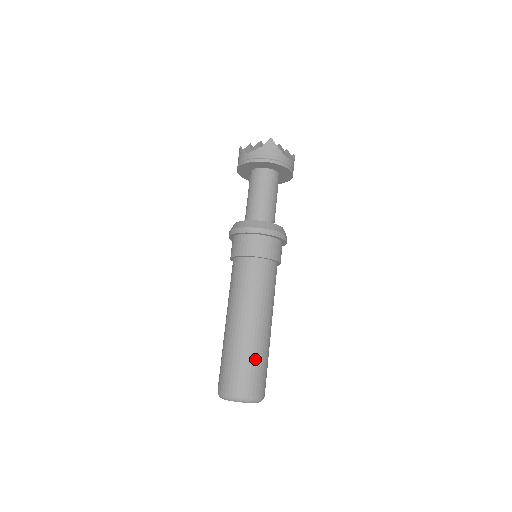
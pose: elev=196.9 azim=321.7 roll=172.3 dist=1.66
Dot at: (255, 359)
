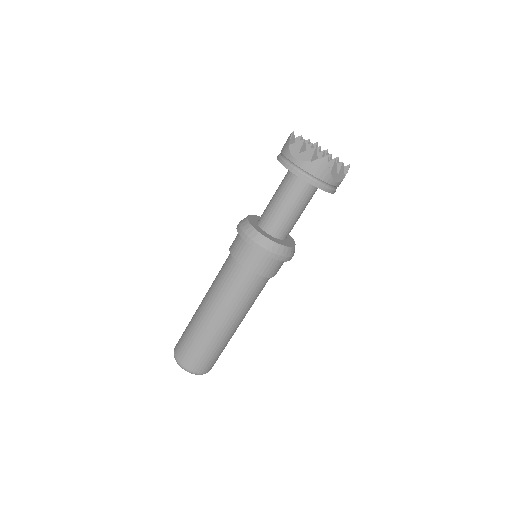
Dot at: (213, 349)
